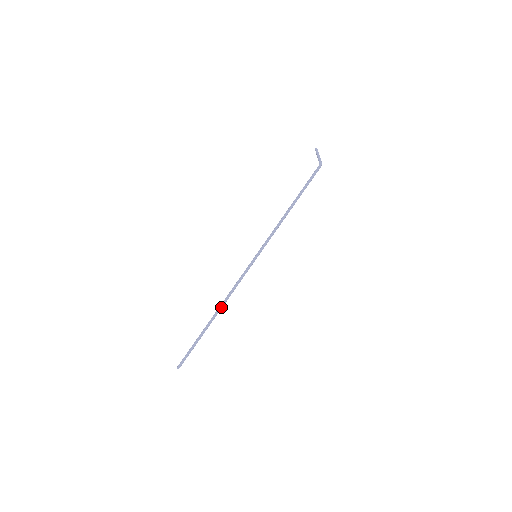
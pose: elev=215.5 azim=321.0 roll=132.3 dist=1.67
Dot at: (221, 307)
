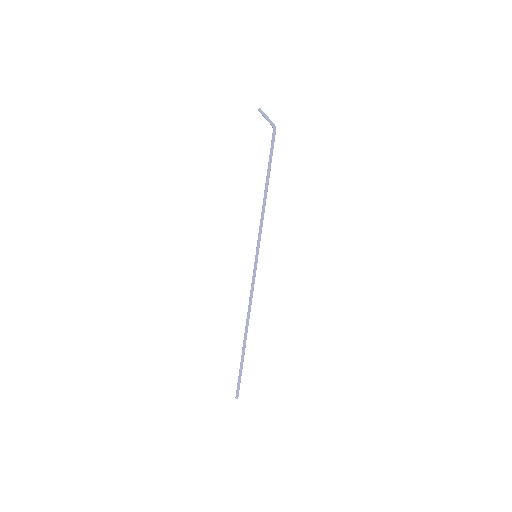
Dot at: (248, 323)
